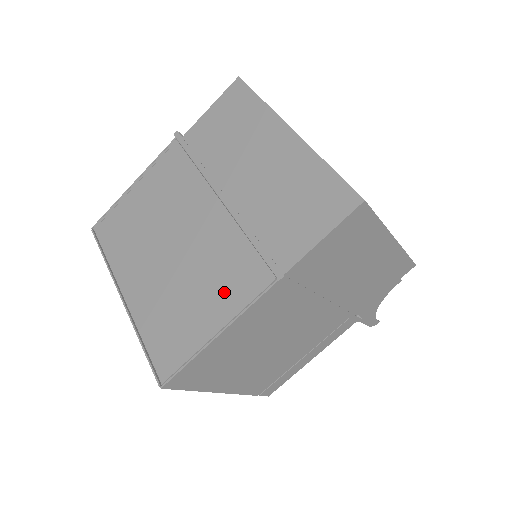
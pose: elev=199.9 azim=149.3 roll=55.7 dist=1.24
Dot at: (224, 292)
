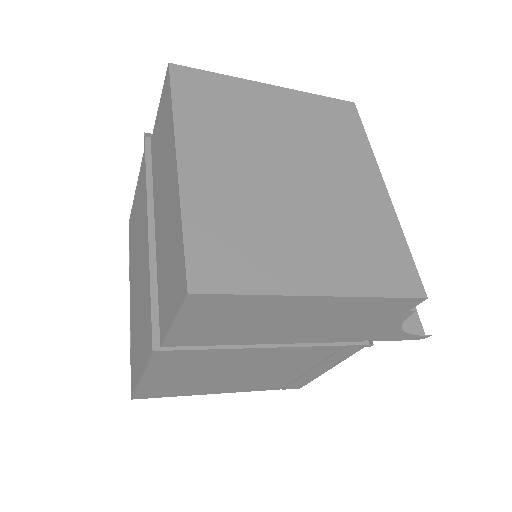
Dot at: (144, 338)
